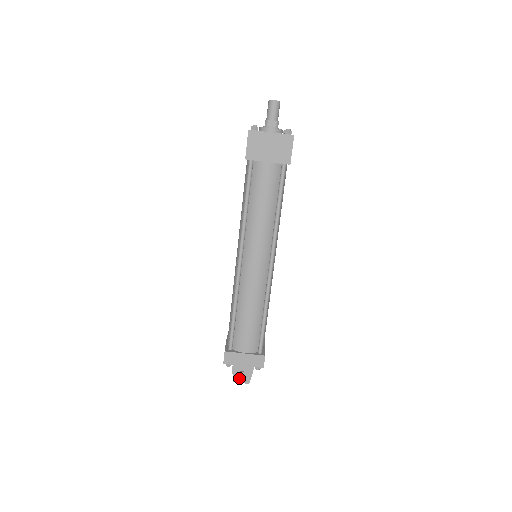
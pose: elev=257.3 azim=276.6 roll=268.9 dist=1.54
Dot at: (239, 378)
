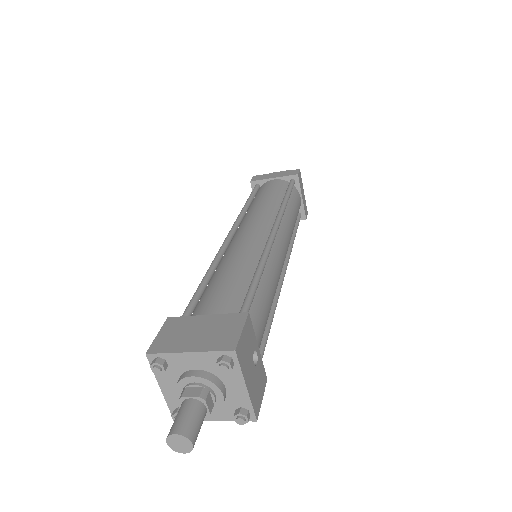
Dot at: occluded
